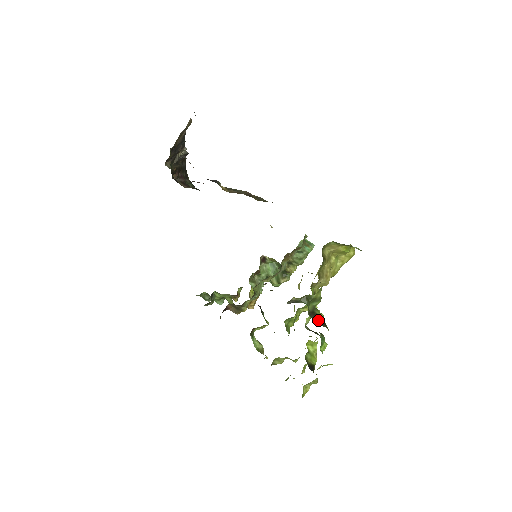
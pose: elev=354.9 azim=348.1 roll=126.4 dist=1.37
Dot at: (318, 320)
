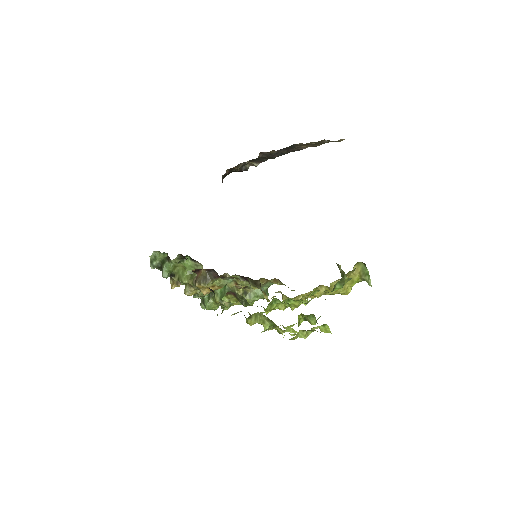
Dot at: occluded
